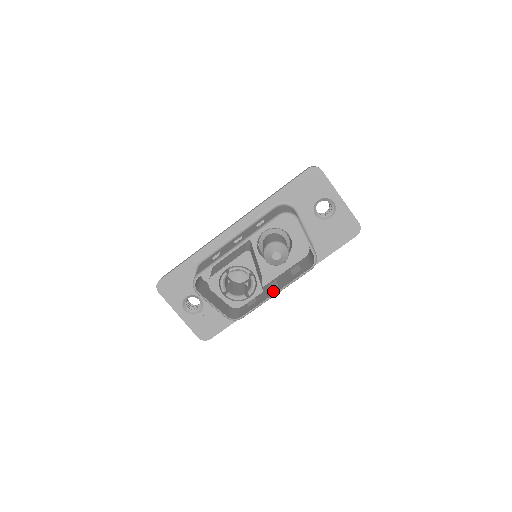
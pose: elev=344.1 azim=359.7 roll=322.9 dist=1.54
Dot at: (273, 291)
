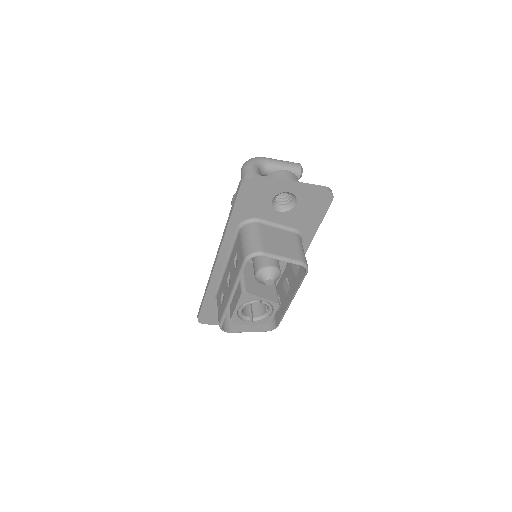
Dot at: (288, 297)
